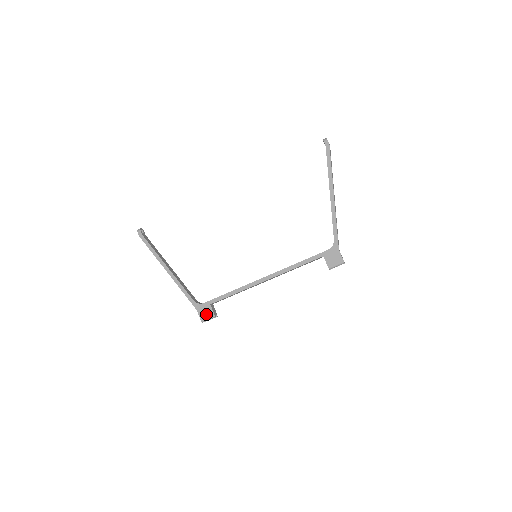
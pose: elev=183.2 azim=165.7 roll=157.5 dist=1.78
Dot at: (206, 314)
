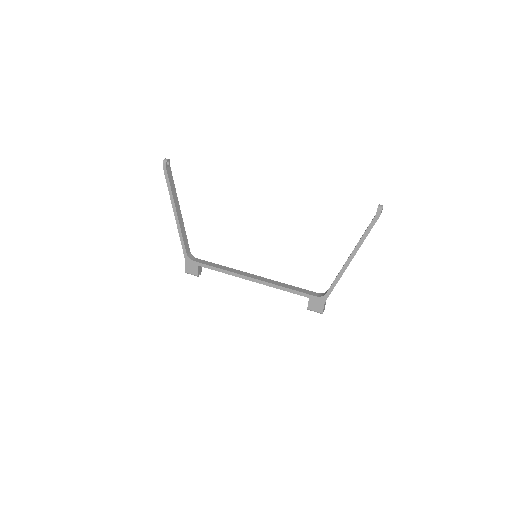
Dot at: (192, 270)
